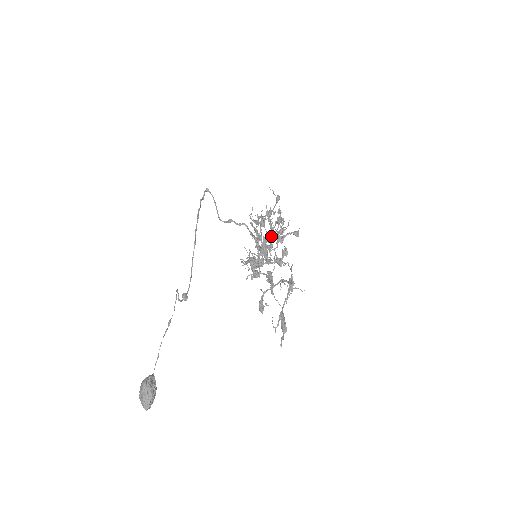
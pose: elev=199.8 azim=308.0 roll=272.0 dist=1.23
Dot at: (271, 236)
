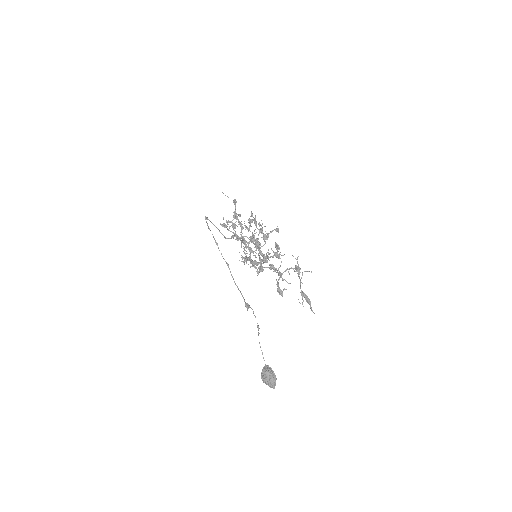
Dot at: (254, 236)
